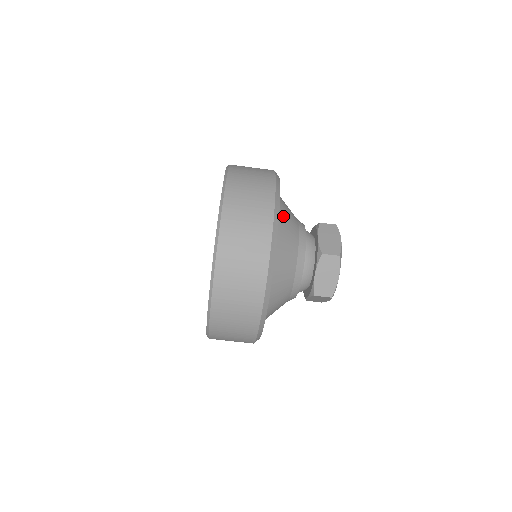
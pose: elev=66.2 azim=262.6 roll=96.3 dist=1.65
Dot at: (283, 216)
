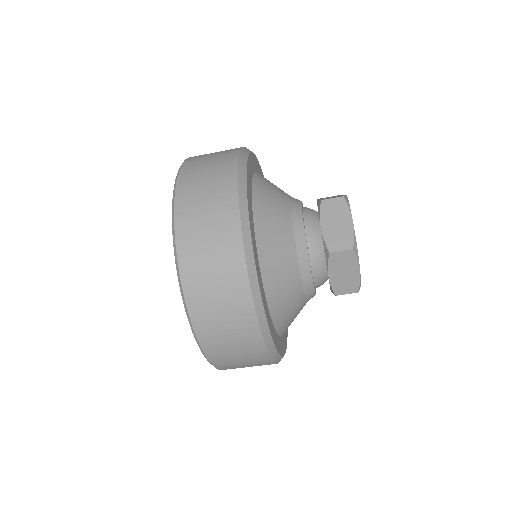
Dot at: (279, 308)
